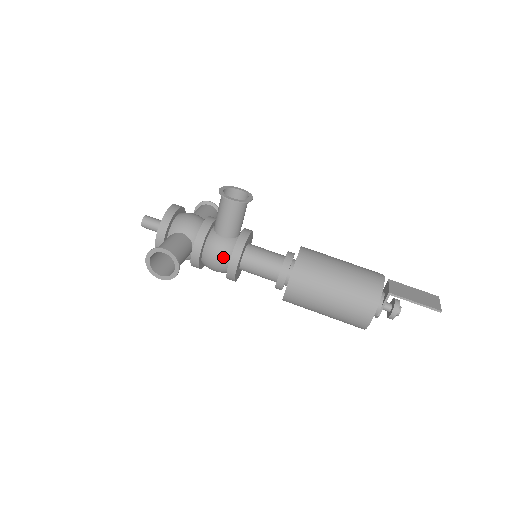
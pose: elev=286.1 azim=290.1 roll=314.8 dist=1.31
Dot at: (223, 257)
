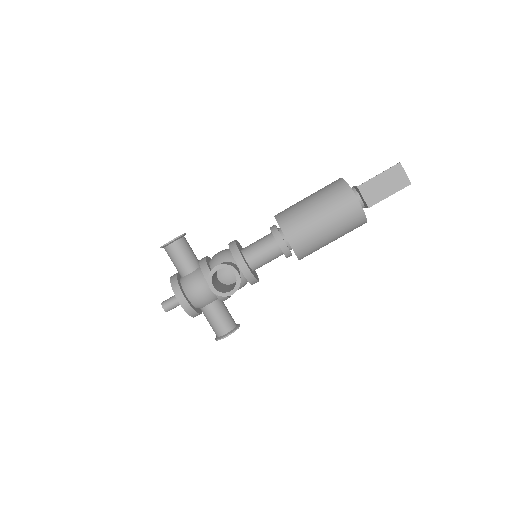
Dot at: (244, 285)
